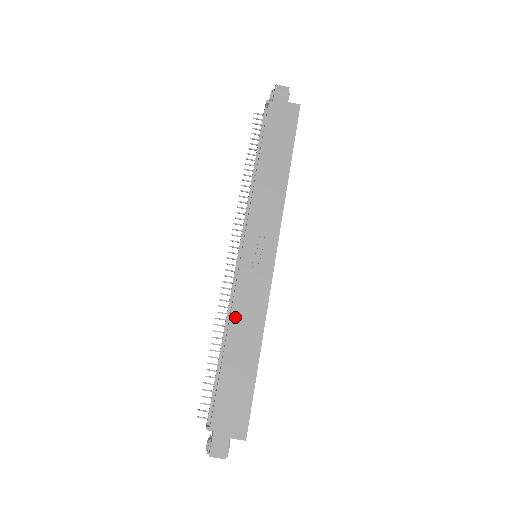
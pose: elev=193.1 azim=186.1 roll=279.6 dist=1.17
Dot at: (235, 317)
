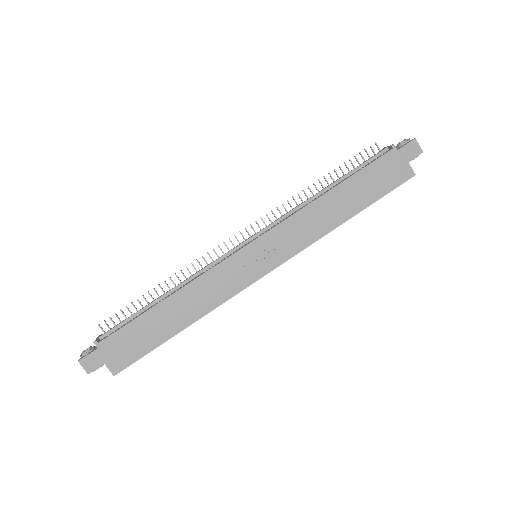
Dot at: (193, 287)
